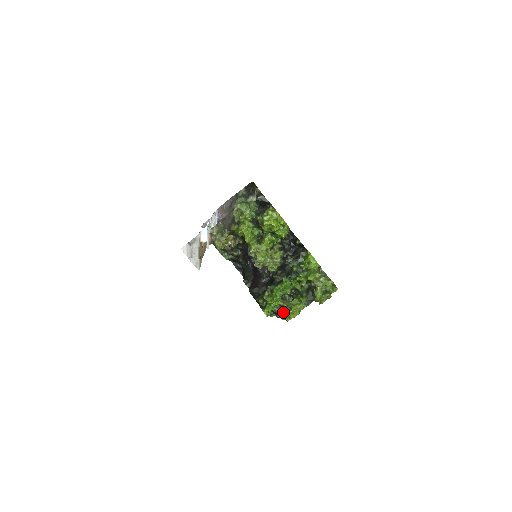
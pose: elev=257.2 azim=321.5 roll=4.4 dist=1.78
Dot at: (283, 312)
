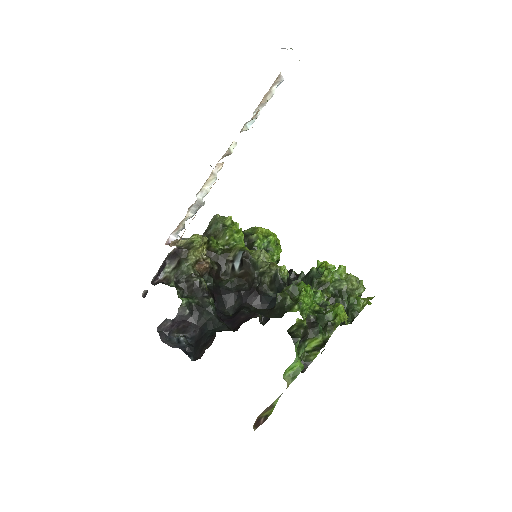
Dot at: (323, 321)
